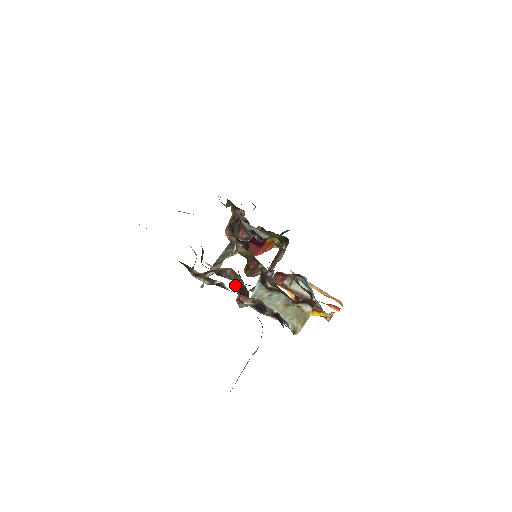
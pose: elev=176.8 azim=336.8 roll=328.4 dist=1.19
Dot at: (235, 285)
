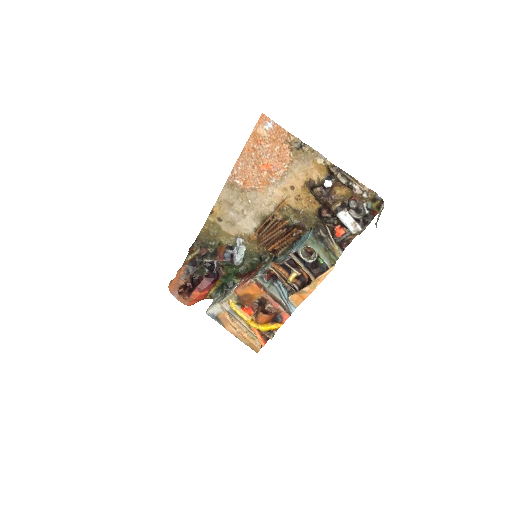
Dot at: (335, 204)
